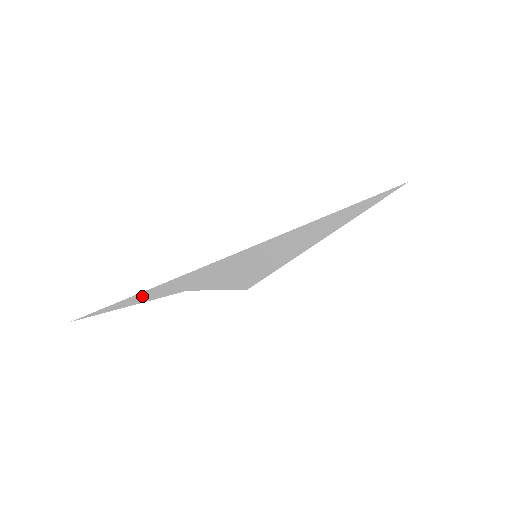
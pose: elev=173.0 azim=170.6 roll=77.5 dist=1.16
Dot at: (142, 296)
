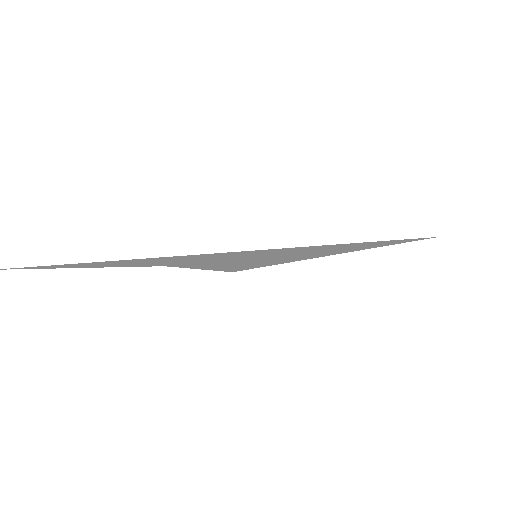
Dot at: (104, 264)
